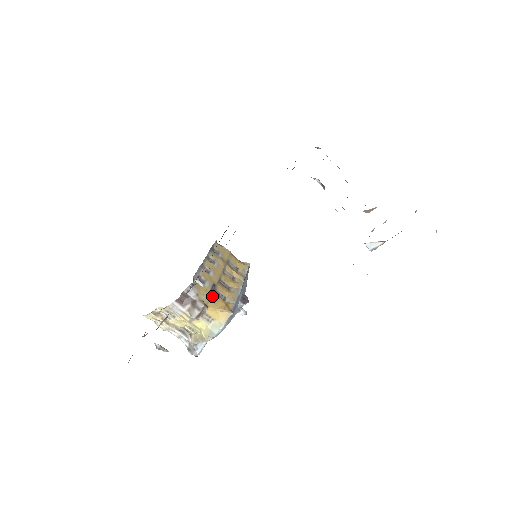
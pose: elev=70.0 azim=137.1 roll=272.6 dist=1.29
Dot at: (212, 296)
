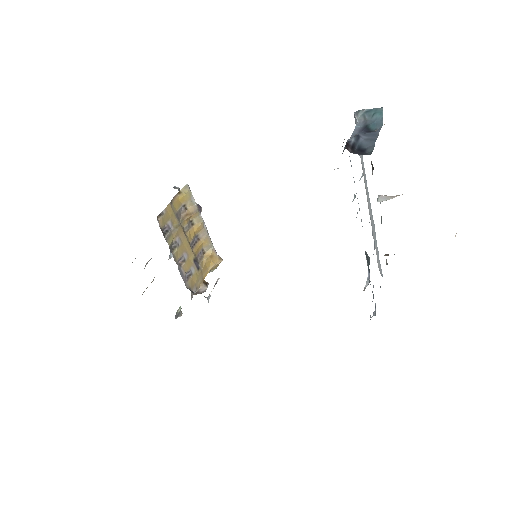
Dot at: (201, 270)
